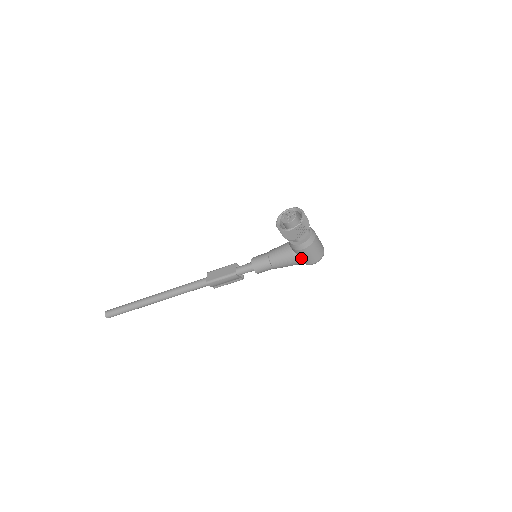
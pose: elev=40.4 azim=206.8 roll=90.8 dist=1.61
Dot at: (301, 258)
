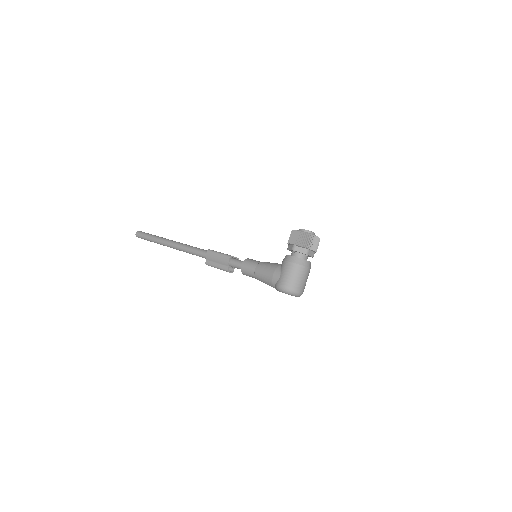
Dot at: (279, 273)
